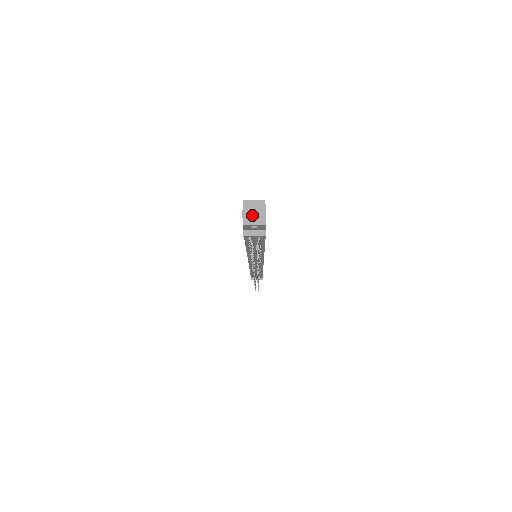
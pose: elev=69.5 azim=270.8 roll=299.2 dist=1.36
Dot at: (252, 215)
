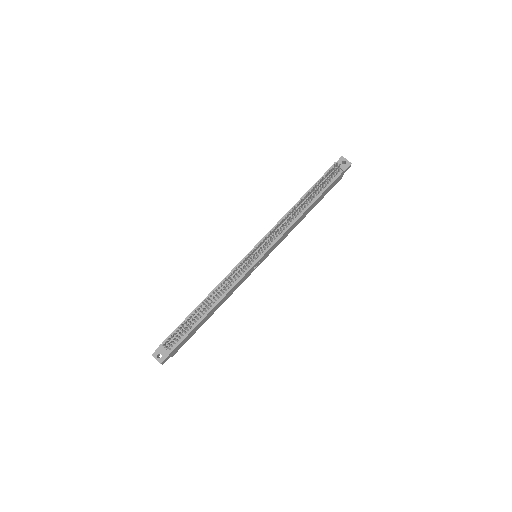
Dot at: (345, 161)
